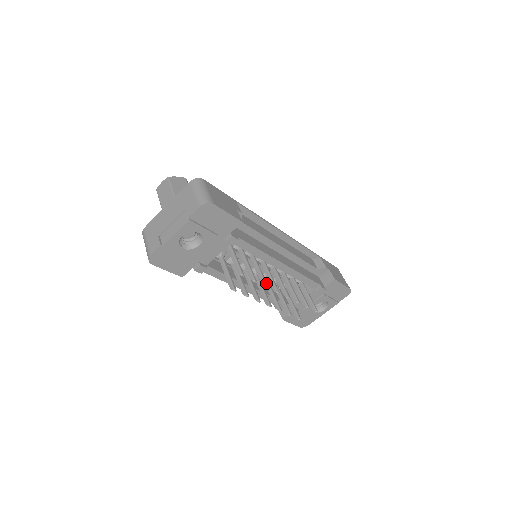
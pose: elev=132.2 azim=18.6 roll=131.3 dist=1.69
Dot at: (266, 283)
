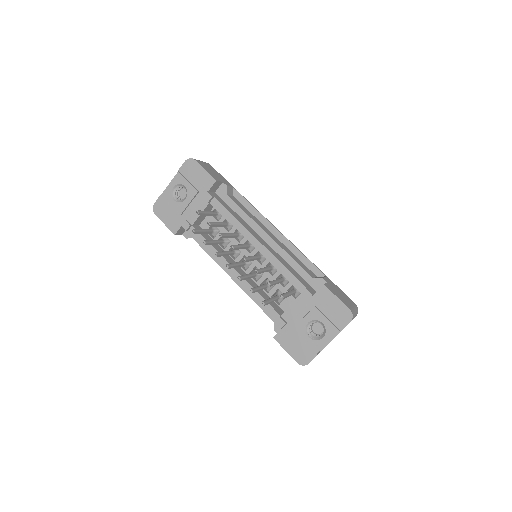
Dot at: (222, 233)
